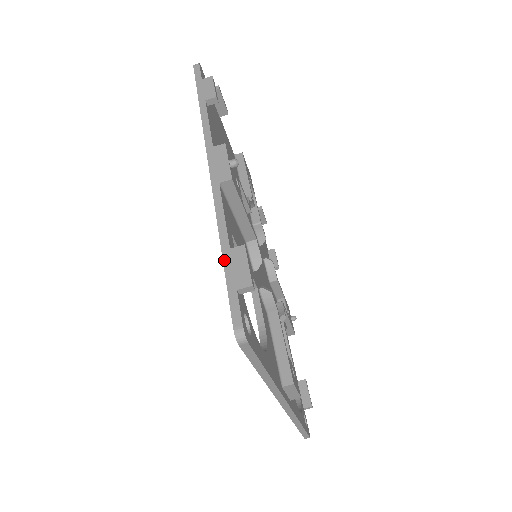
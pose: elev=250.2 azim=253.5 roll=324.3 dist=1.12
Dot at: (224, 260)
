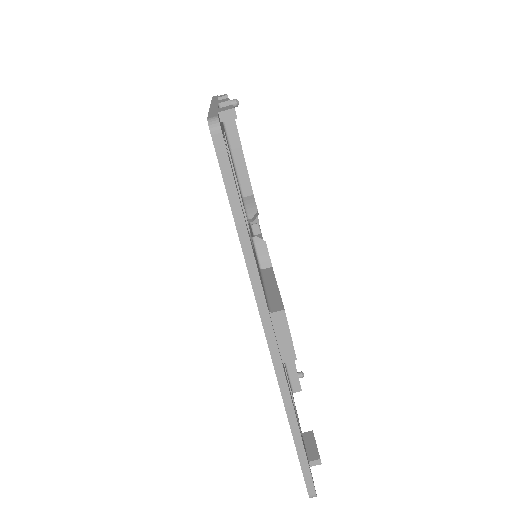
Dot at: (210, 111)
